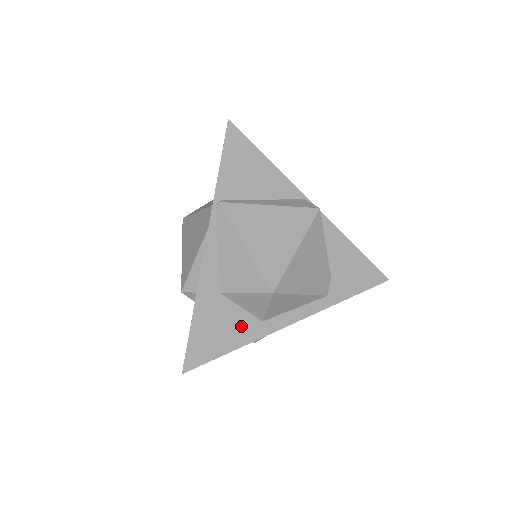
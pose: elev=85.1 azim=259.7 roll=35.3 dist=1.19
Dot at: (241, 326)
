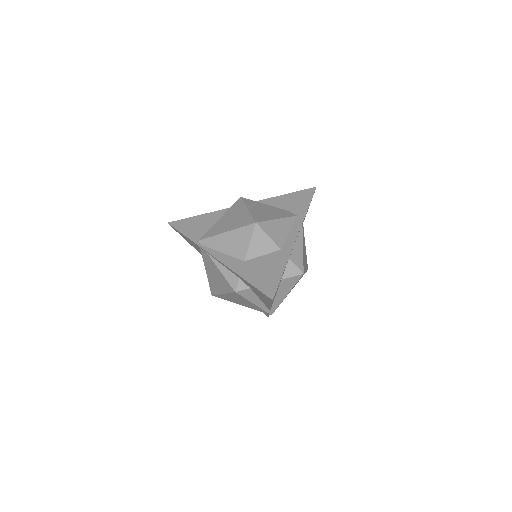
Dot at: (273, 260)
